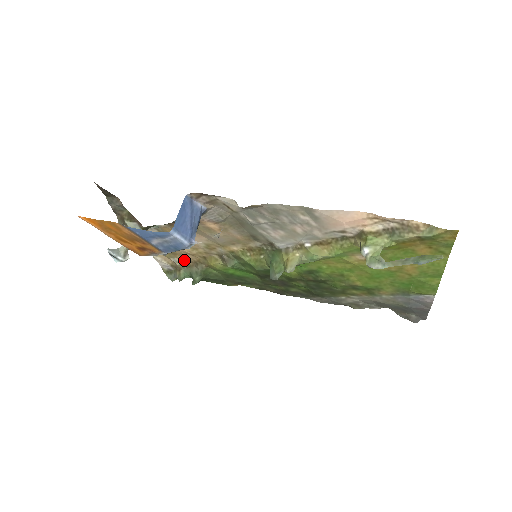
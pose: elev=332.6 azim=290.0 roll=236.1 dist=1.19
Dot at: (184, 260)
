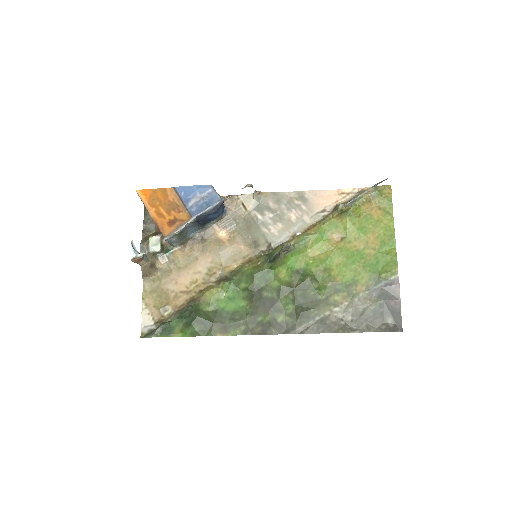
Dot at: (174, 307)
